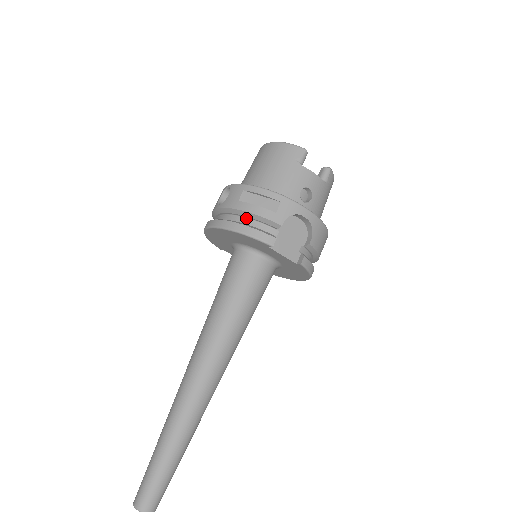
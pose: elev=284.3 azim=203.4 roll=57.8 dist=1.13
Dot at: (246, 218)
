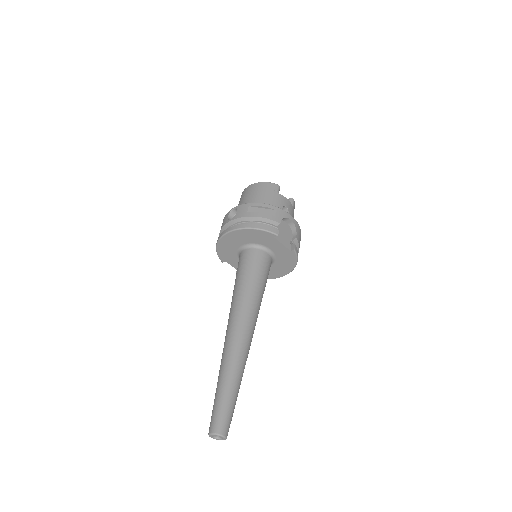
Dot at: (254, 222)
